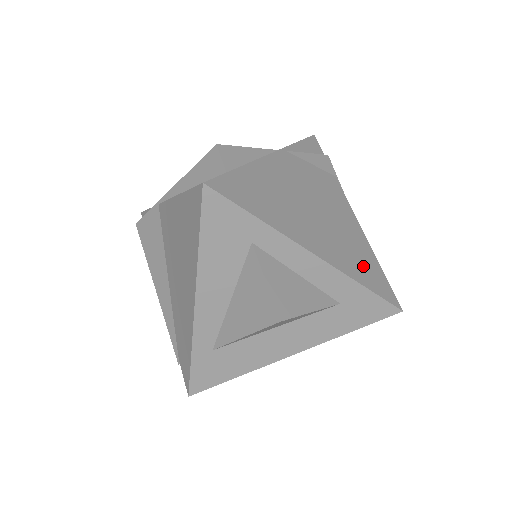
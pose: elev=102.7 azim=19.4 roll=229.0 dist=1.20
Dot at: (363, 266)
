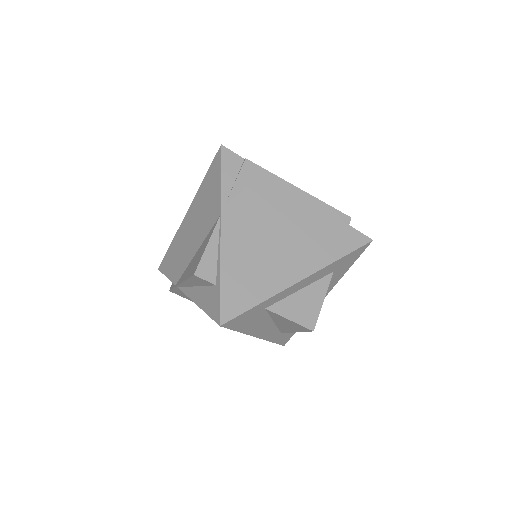
Dot at: (331, 240)
